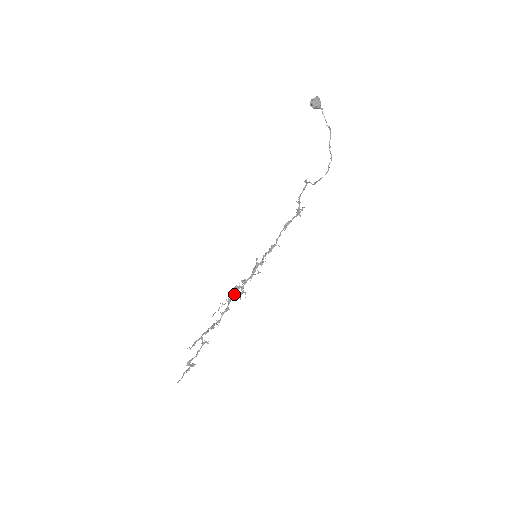
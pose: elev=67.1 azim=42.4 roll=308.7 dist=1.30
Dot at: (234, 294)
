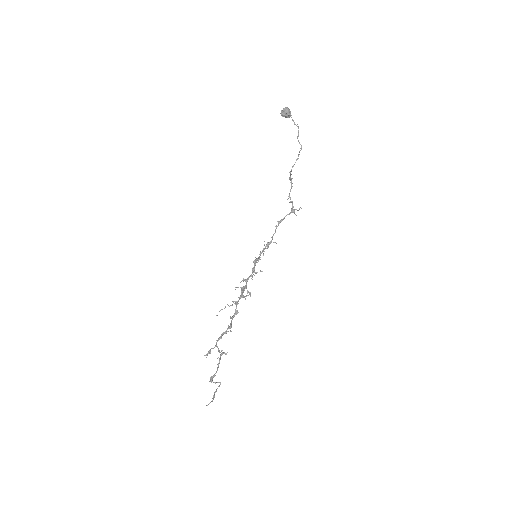
Dot at: (241, 296)
